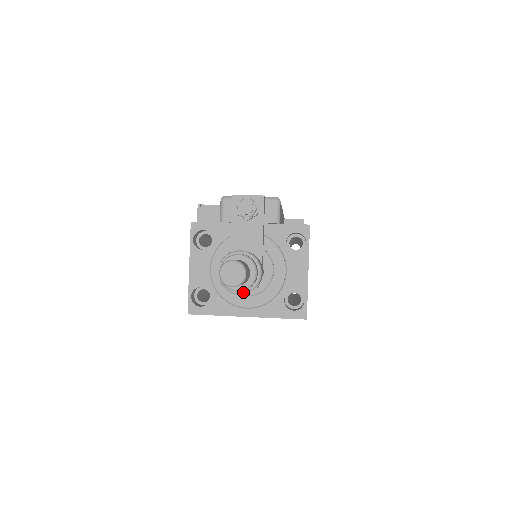
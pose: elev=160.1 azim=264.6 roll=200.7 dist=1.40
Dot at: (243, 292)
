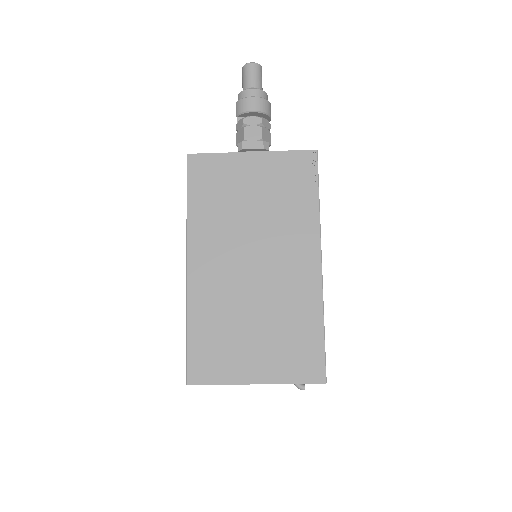
Dot at: (256, 97)
